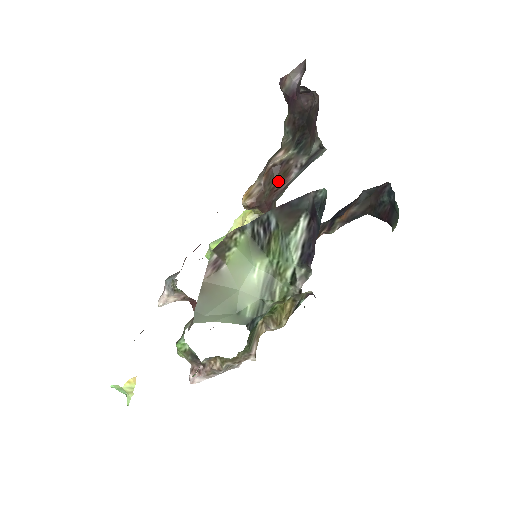
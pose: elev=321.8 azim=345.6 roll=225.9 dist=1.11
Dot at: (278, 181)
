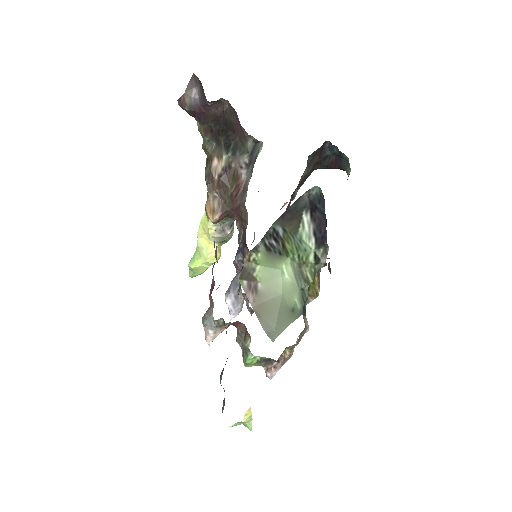
Dot at: (232, 187)
